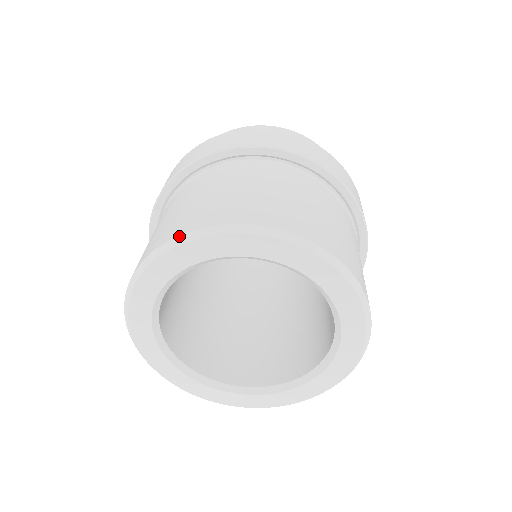
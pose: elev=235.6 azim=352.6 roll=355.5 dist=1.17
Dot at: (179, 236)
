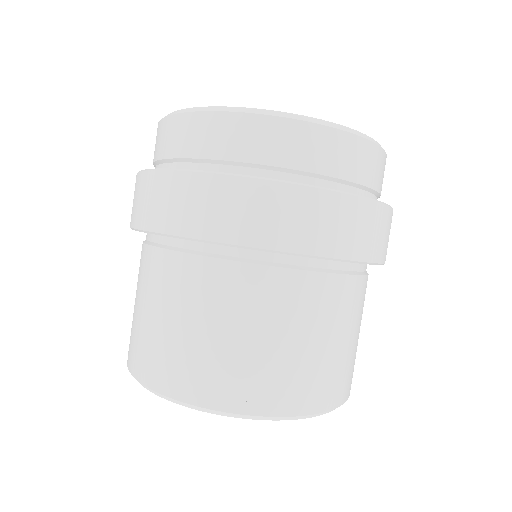
Dot at: occluded
